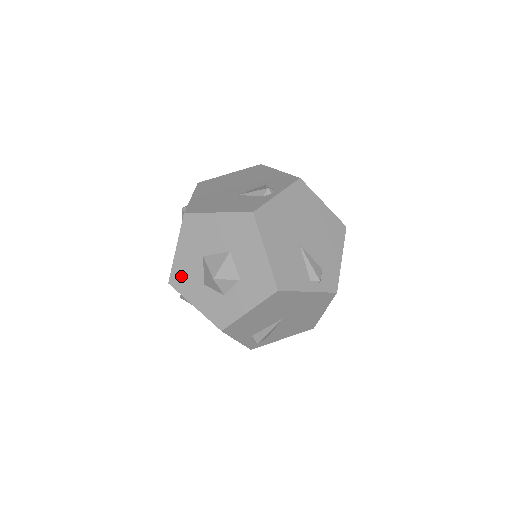
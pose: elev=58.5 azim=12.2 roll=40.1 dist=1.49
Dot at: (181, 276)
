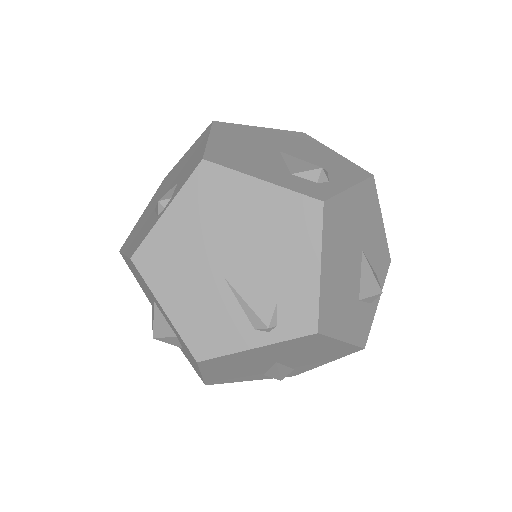
Dot at: occluded
